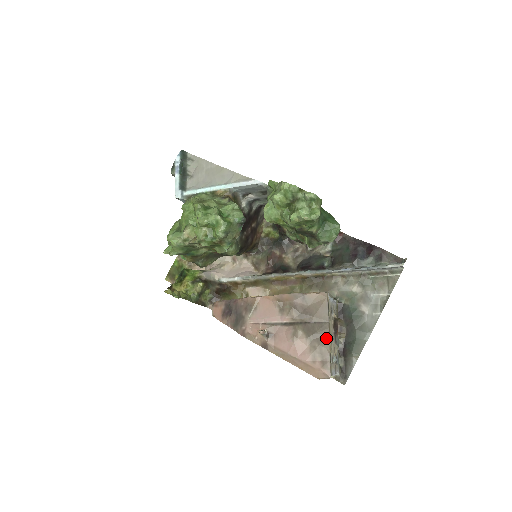
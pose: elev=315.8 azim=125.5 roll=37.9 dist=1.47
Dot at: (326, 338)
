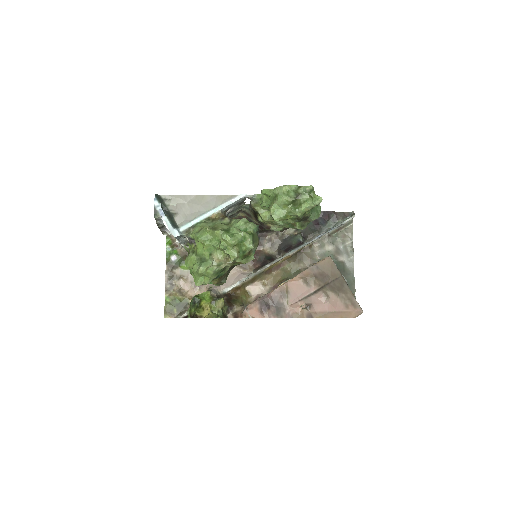
Dot at: (346, 287)
